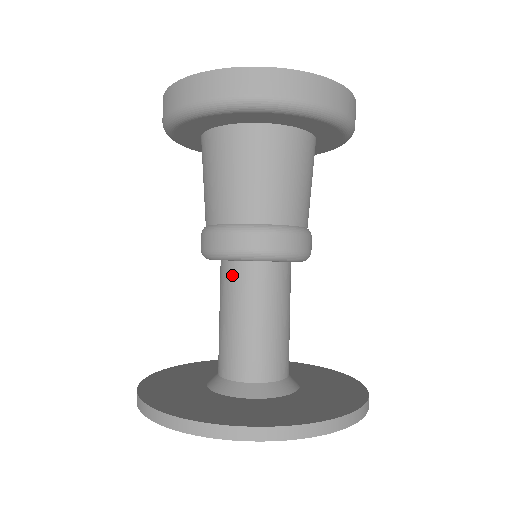
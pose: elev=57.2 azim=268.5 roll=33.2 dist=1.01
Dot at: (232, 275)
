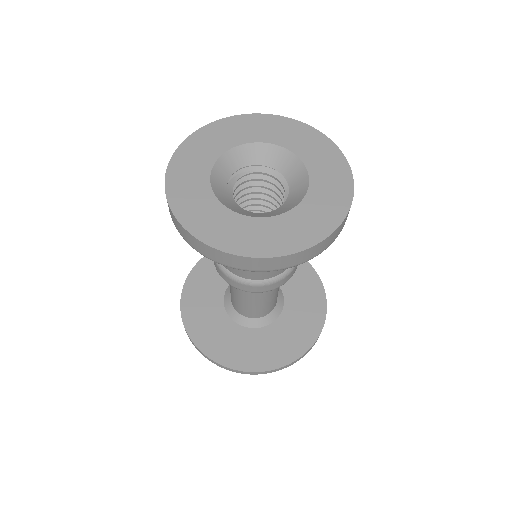
Dot at: occluded
